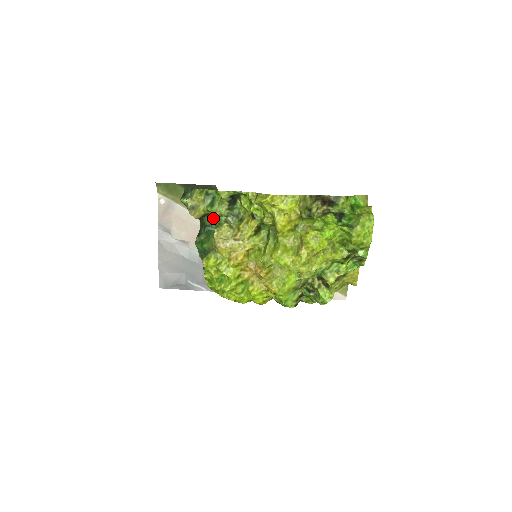
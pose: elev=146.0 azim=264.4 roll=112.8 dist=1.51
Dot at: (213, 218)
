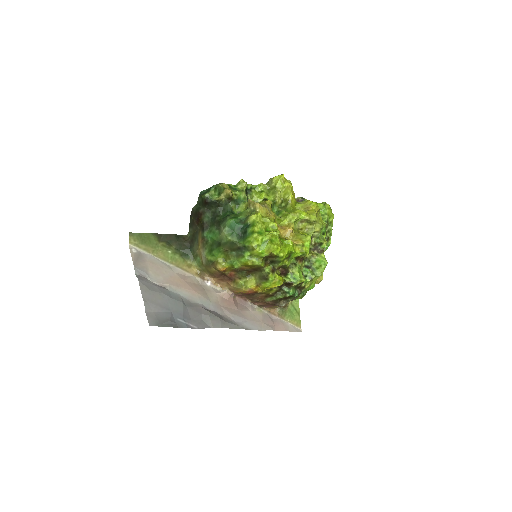
Dot at: (237, 203)
